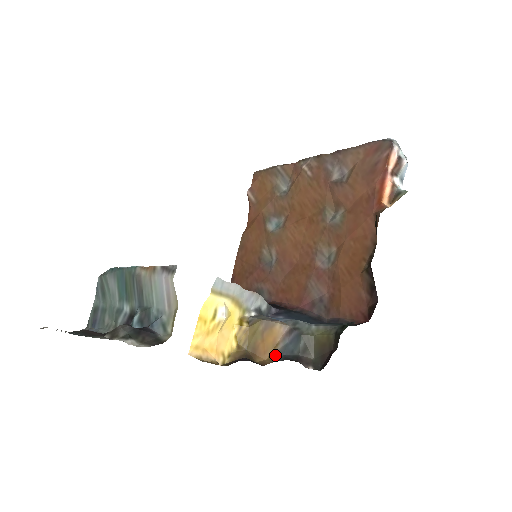
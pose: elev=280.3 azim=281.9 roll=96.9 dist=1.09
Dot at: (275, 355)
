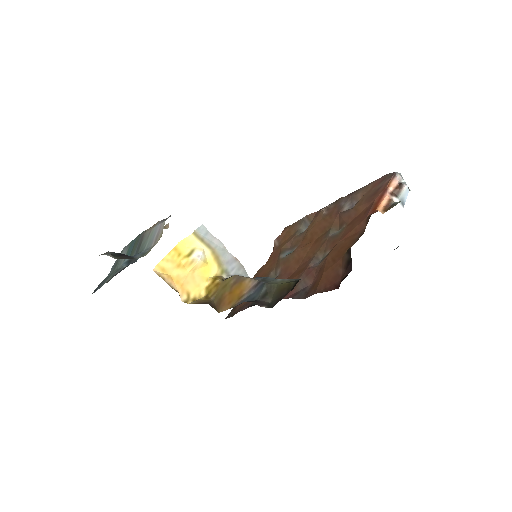
Dot at: (237, 304)
